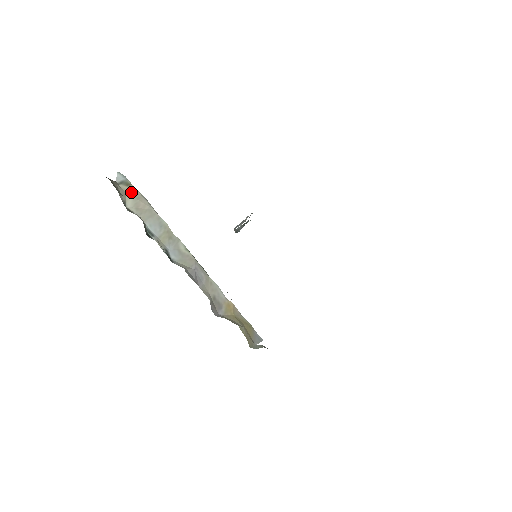
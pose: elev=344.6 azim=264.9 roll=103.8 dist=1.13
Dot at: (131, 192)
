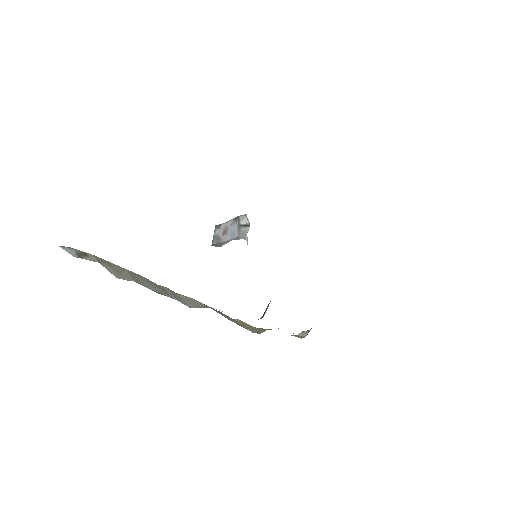
Dot at: (99, 261)
